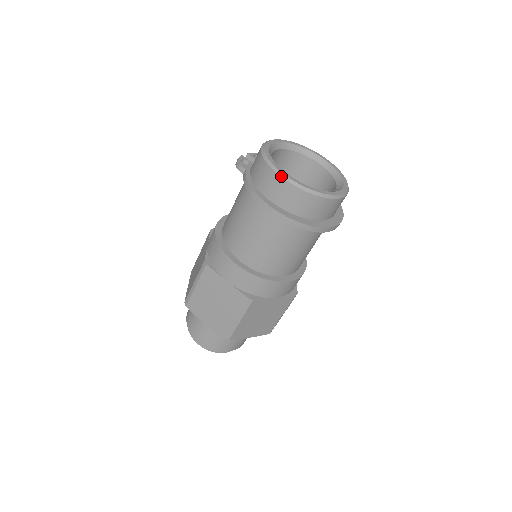
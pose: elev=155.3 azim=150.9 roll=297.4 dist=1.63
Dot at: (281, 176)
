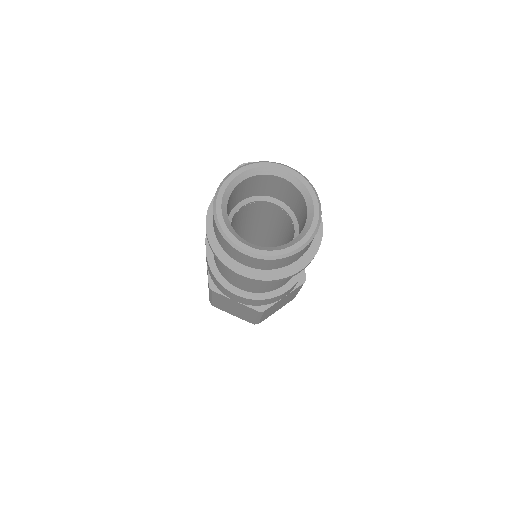
Dot at: (213, 207)
